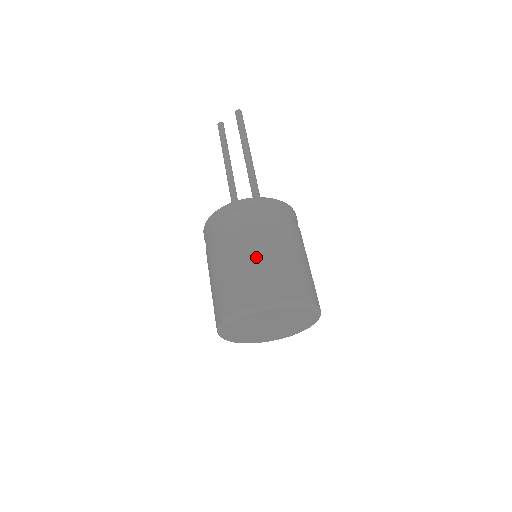
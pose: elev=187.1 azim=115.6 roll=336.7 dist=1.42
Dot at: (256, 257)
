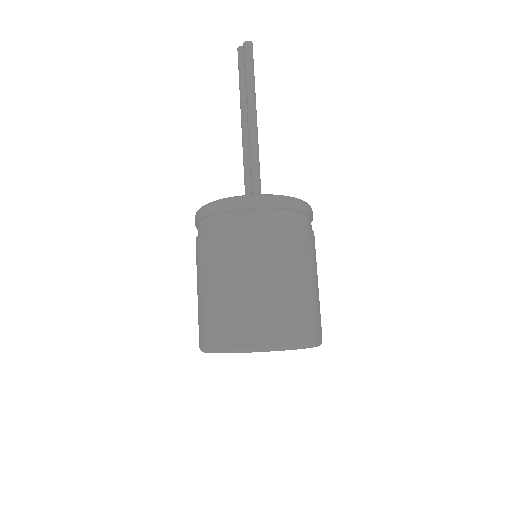
Dot at: (231, 284)
